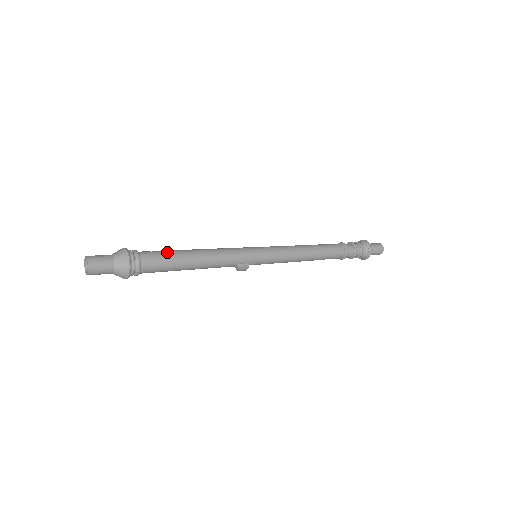
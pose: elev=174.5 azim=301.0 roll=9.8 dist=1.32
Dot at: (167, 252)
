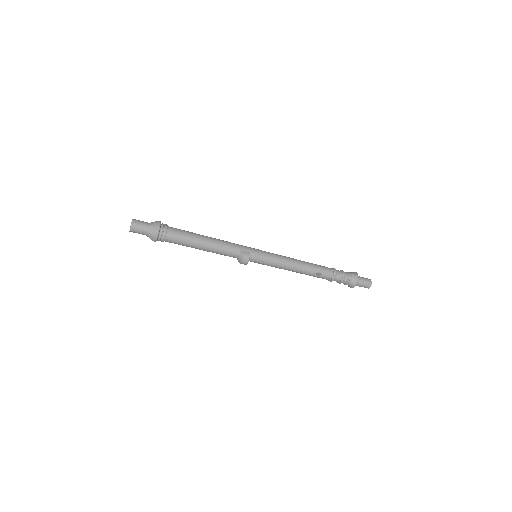
Dot at: occluded
